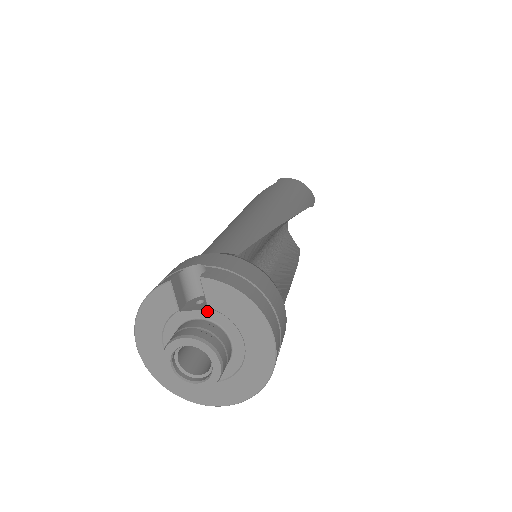
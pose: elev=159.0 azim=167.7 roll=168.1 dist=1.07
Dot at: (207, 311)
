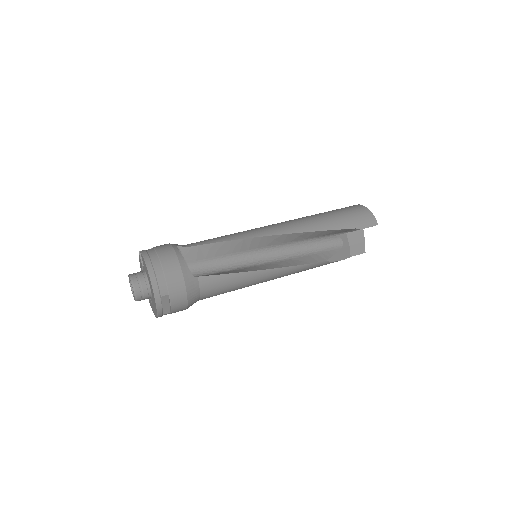
Dot at: (144, 267)
